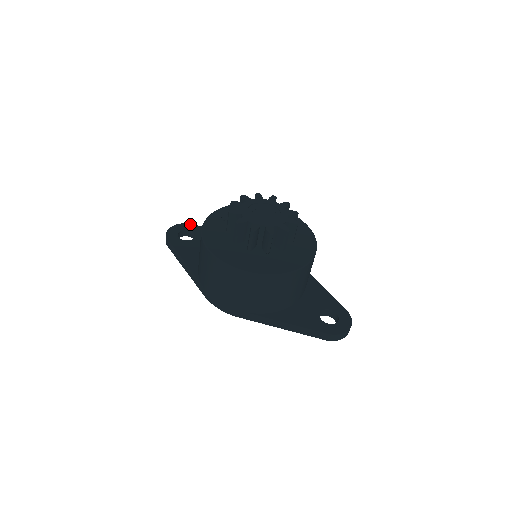
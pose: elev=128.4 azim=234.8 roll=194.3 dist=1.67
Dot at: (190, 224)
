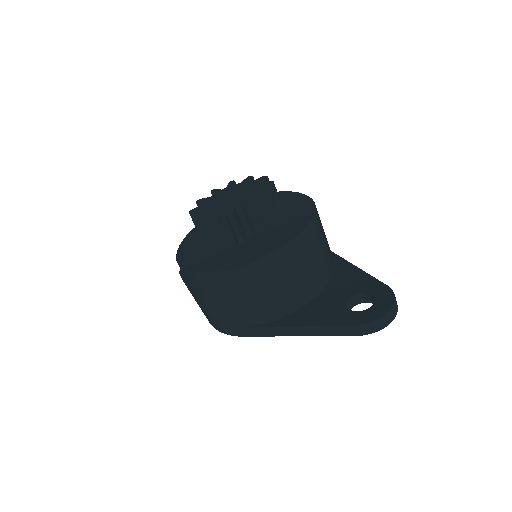
Dot at: occluded
